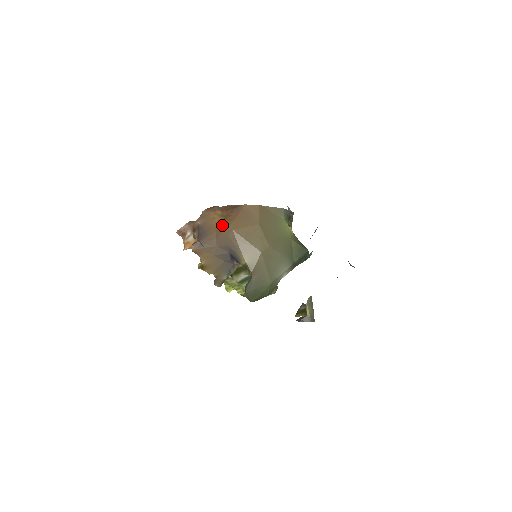
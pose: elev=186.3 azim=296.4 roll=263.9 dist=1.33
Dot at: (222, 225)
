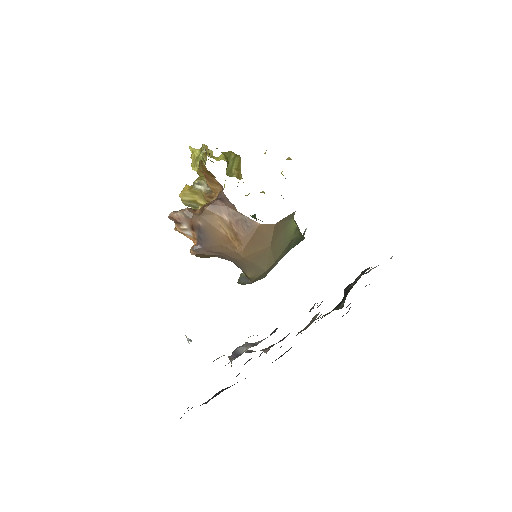
Dot at: (230, 244)
